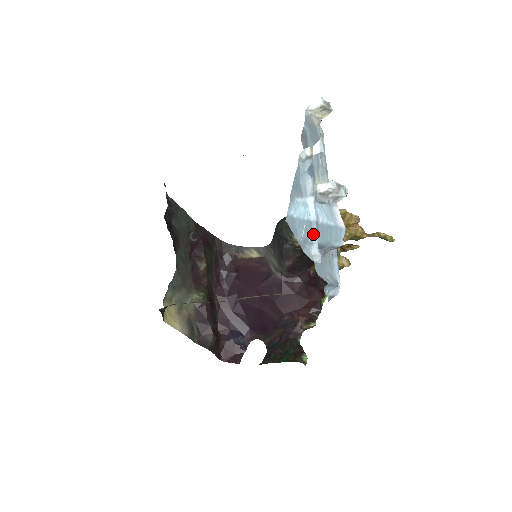
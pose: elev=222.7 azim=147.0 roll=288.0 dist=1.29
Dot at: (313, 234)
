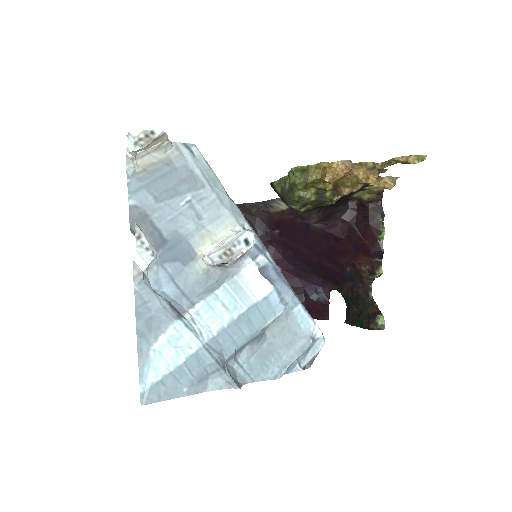
Dot at: (209, 363)
